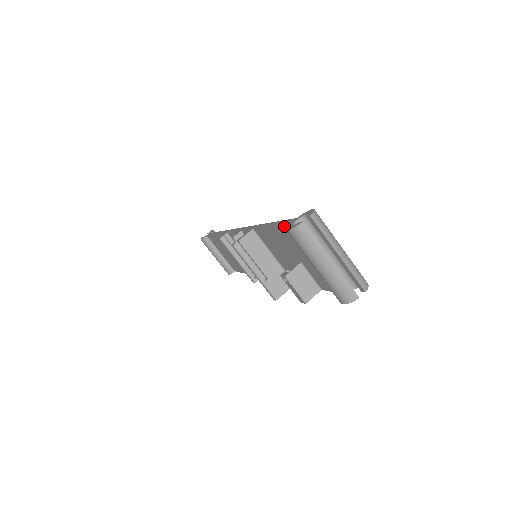
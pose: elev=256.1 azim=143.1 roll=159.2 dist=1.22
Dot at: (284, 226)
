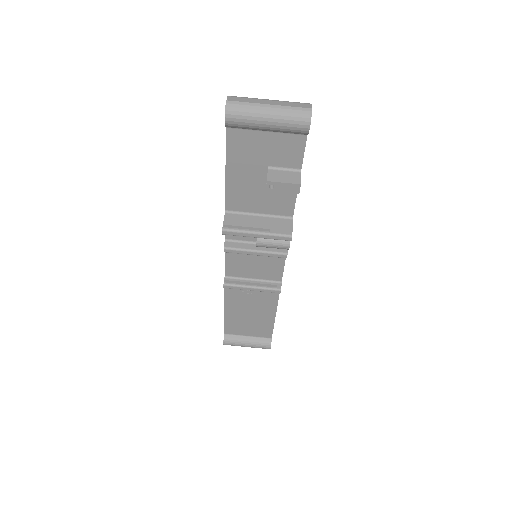
Dot at: (228, 143)
